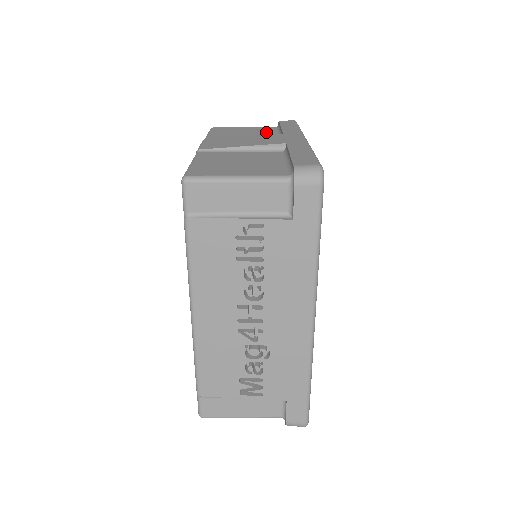
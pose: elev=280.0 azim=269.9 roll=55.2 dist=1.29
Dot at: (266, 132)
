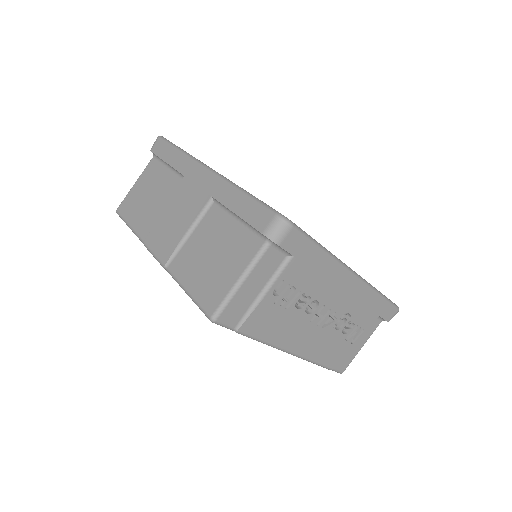
Dot at: (160, 176)
